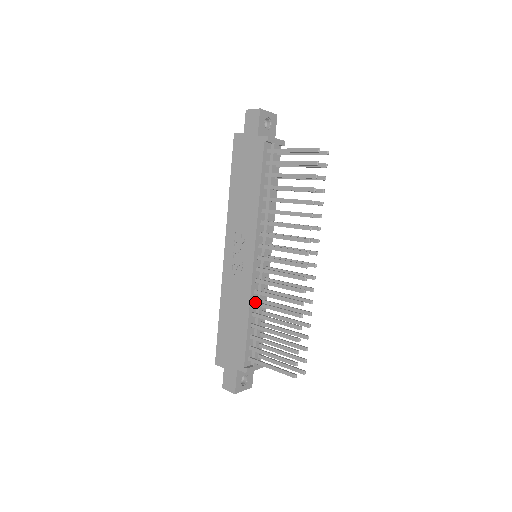
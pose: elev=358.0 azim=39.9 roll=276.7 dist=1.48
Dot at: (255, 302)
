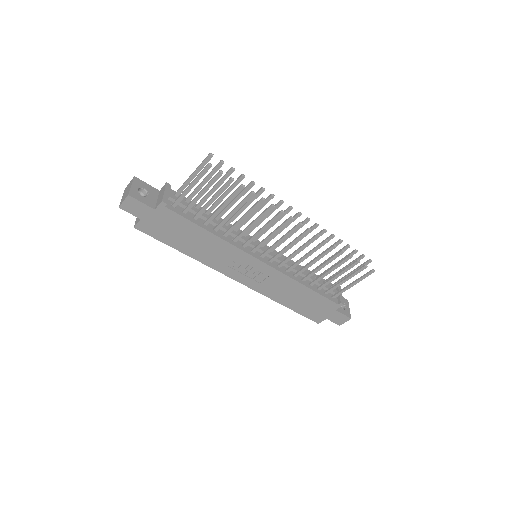
Dot at: (295, 275)
